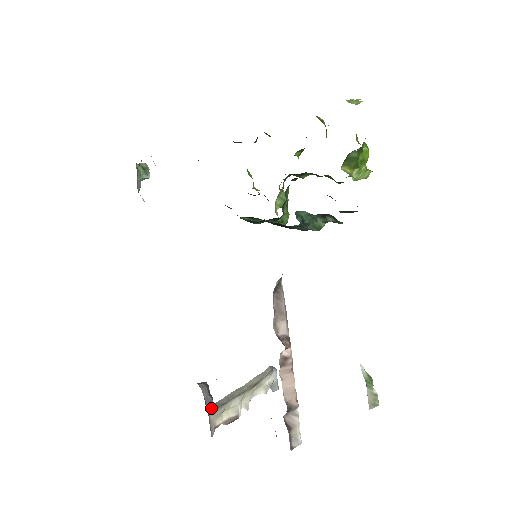
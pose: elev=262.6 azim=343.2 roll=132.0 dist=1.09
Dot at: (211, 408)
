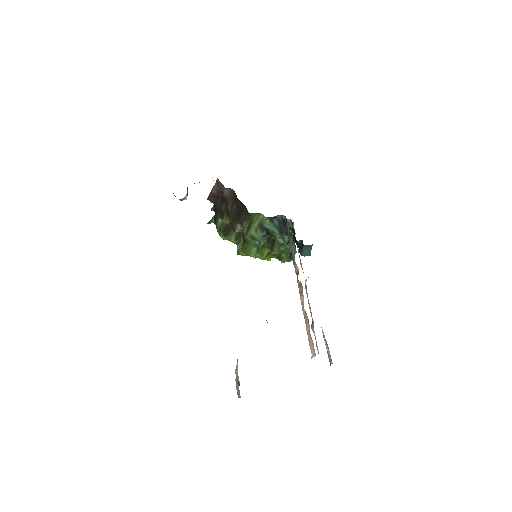
Dot at: occluded
